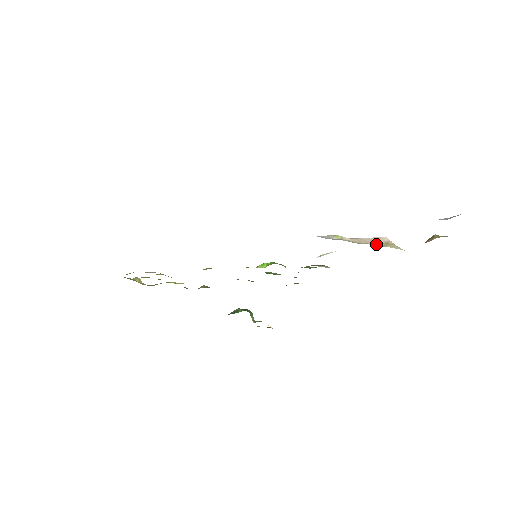
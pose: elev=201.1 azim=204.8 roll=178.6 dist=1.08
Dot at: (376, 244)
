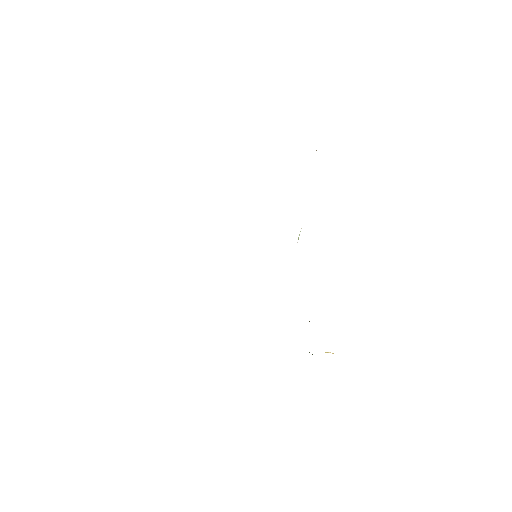
Dot at: occluded
